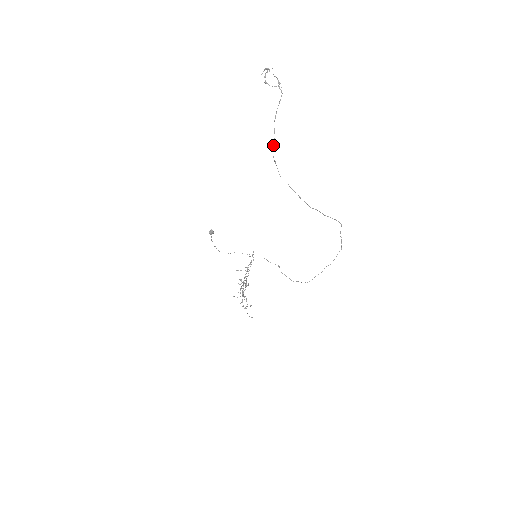
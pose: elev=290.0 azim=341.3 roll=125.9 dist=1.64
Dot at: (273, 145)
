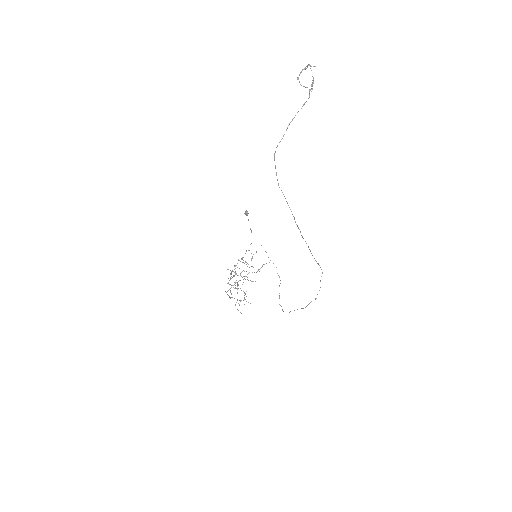
Dot at: (276, 147)
